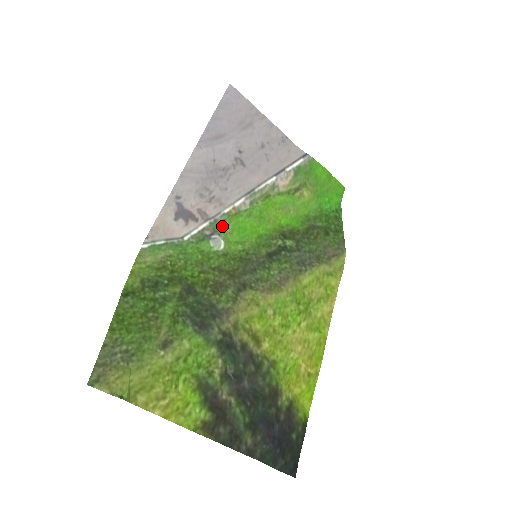
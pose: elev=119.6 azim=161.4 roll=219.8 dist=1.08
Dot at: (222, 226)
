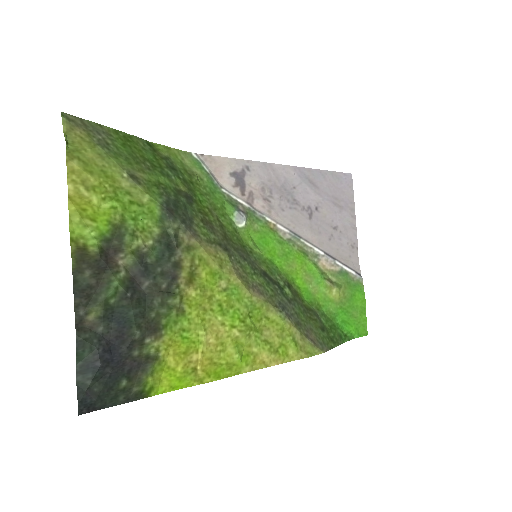
Dot at: (254, 220)
